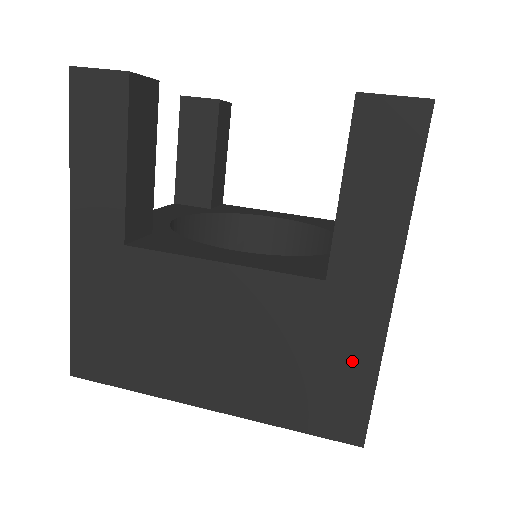
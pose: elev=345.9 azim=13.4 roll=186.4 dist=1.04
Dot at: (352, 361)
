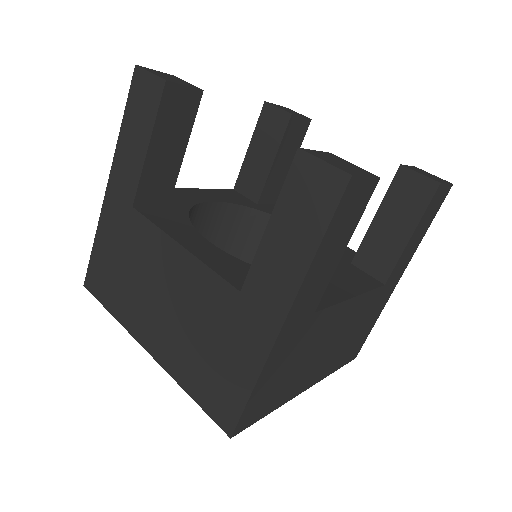
Dot at: (241, 365)
